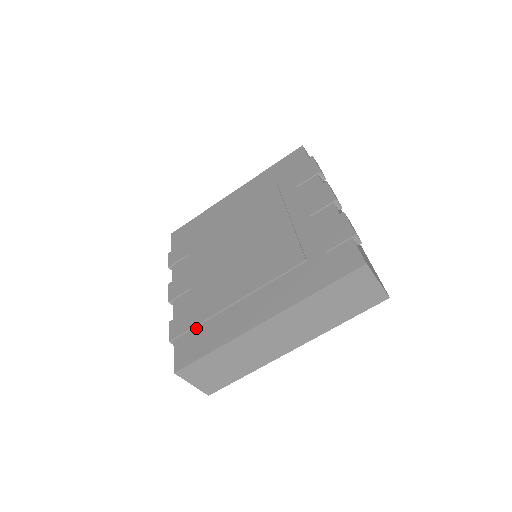
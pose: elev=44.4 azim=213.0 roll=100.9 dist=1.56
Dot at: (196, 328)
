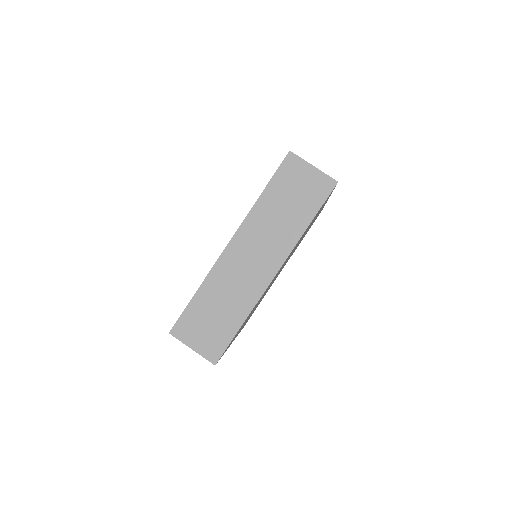
Dot at: occluded
